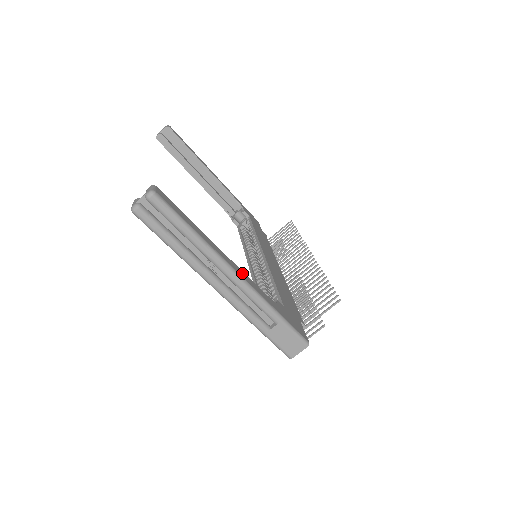
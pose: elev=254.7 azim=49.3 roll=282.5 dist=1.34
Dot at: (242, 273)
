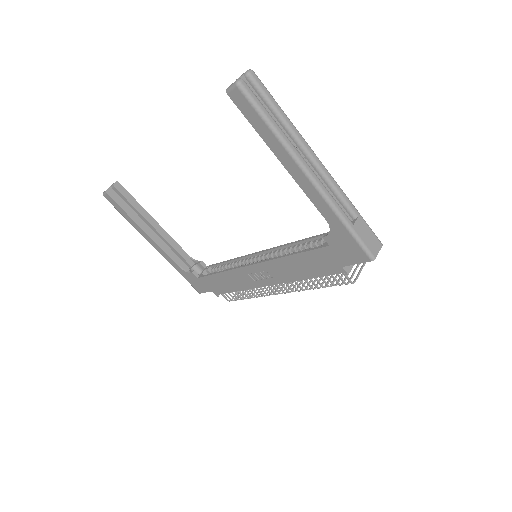
Dot at: occluded
